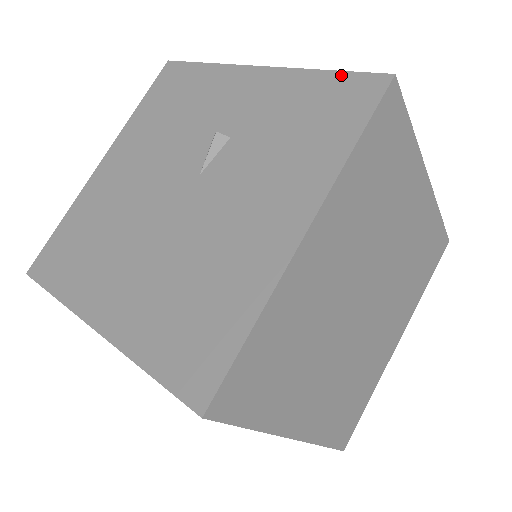
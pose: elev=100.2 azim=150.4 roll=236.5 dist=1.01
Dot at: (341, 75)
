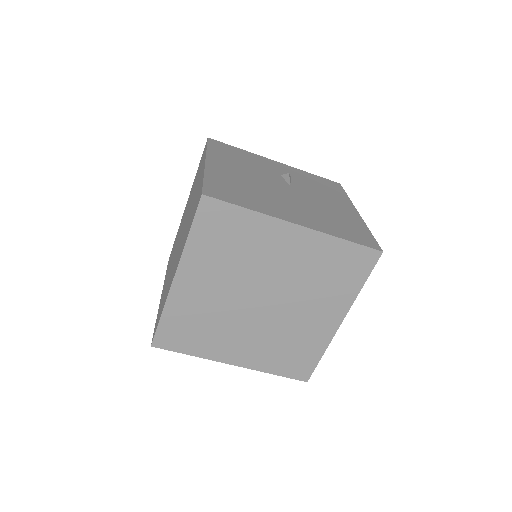
Dot at: (321, 177)
